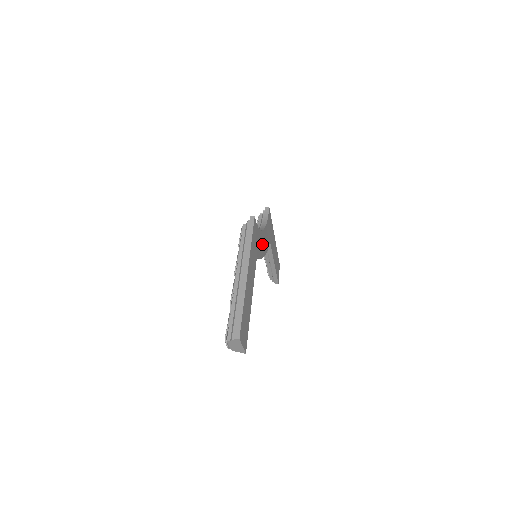
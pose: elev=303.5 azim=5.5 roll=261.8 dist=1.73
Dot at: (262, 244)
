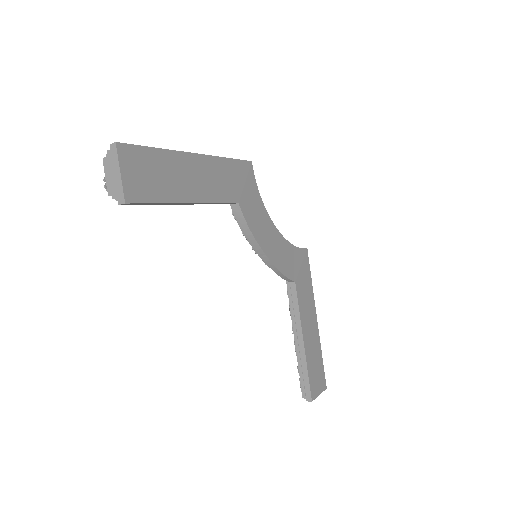
Dot at: (265, 232)
